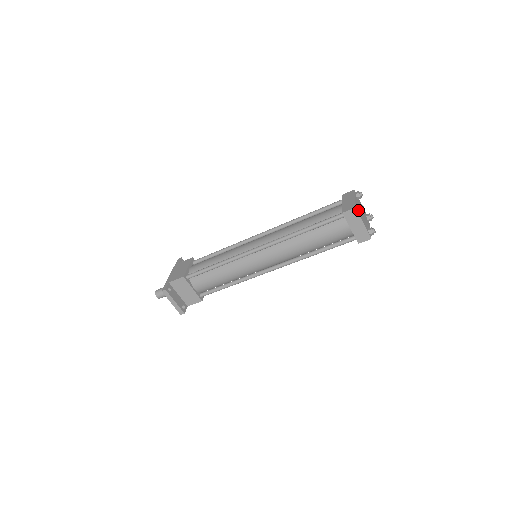
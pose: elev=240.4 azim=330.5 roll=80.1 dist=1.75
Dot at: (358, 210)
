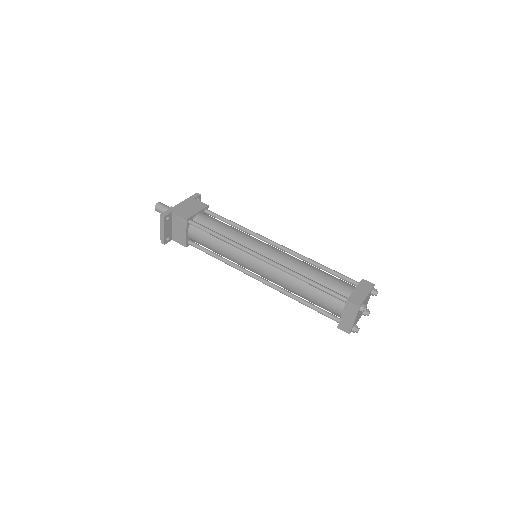
Dot at: (360, 309)
